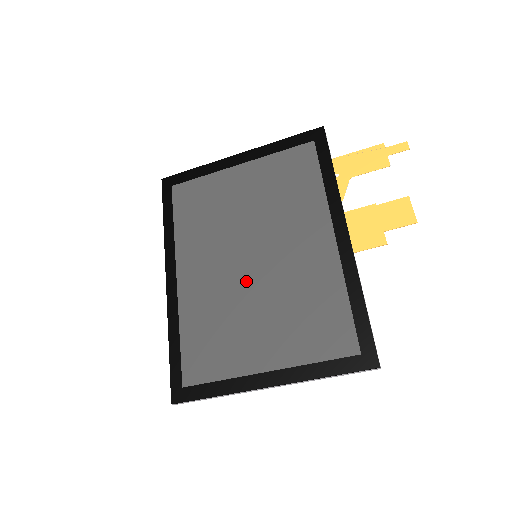
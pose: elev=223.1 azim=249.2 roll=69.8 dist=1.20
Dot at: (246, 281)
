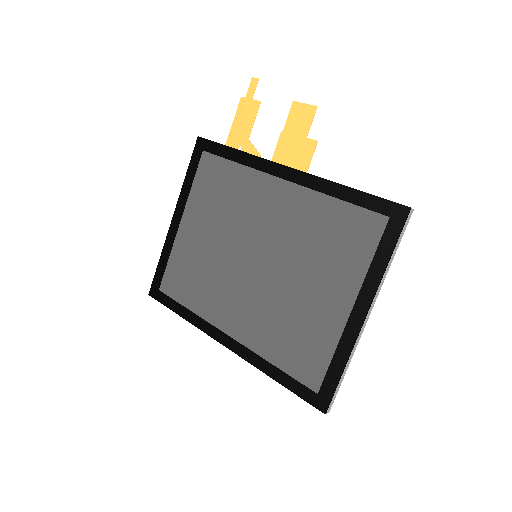
Dot at: (269, 277)
